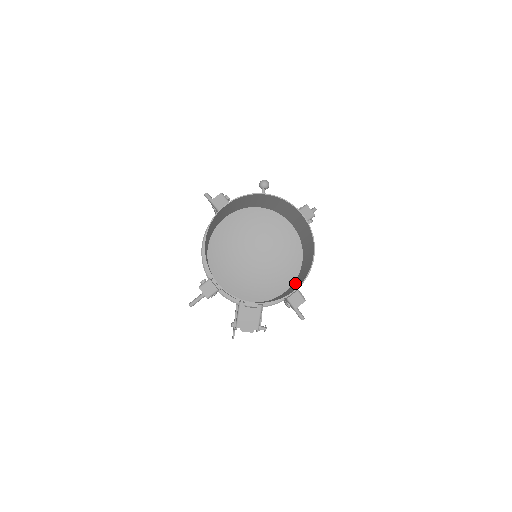
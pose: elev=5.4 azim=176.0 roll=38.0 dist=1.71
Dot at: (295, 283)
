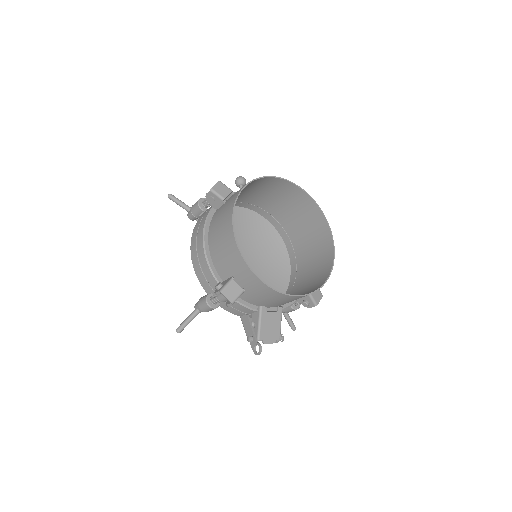
Dot at: (300, 281)
